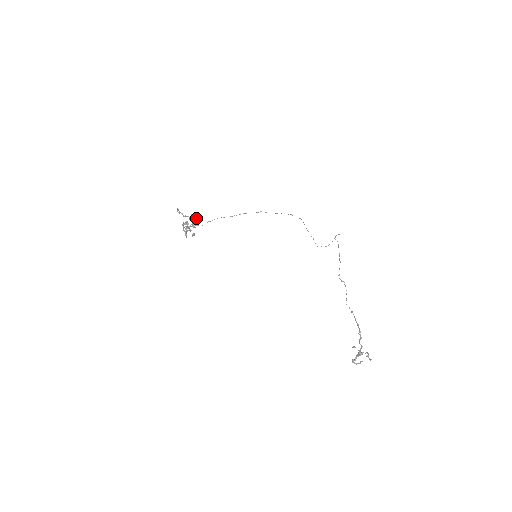
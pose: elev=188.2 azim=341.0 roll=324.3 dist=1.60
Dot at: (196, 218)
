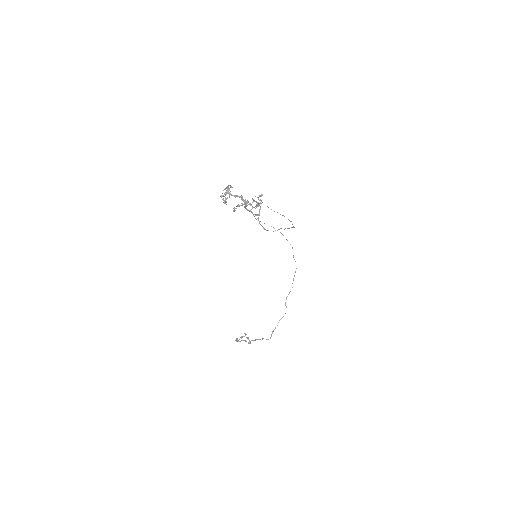
Dot at: occluded
